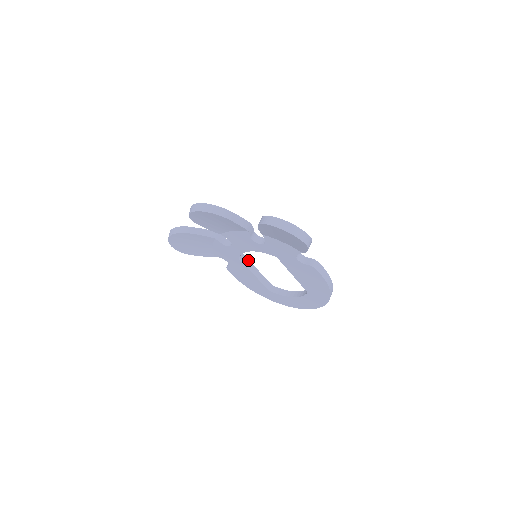
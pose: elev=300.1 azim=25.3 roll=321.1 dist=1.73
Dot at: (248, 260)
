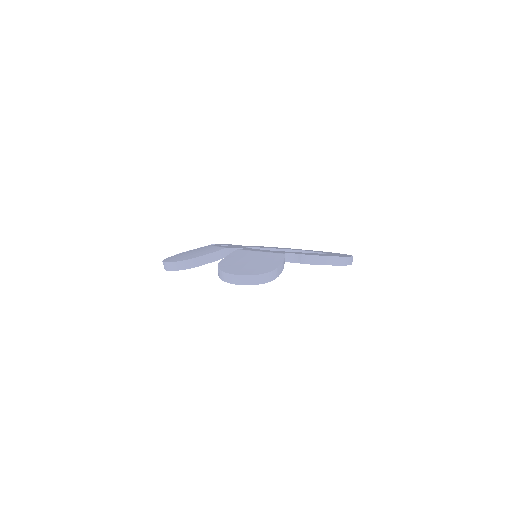
Dot at: (258, 248)
